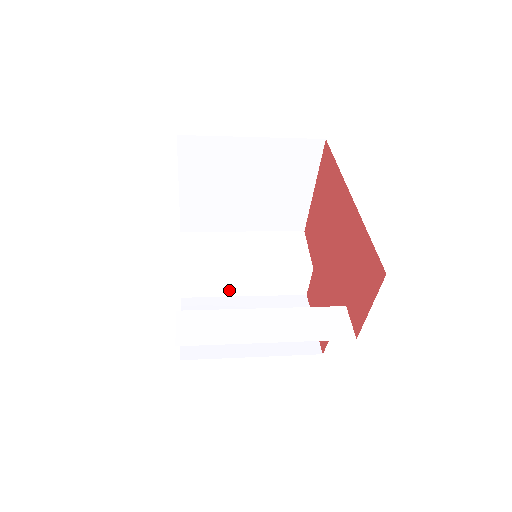
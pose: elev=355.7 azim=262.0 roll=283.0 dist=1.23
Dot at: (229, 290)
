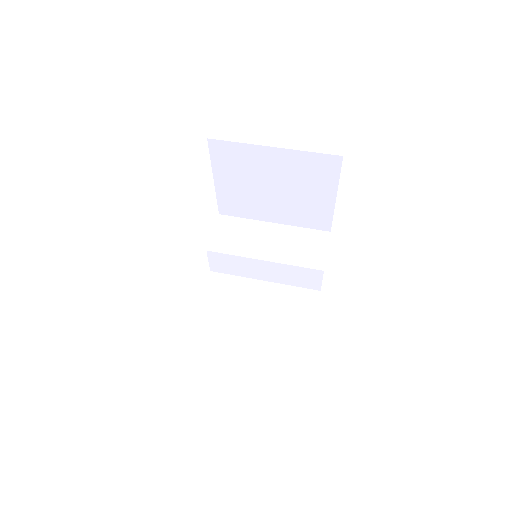
Dot at: (250, 273)
